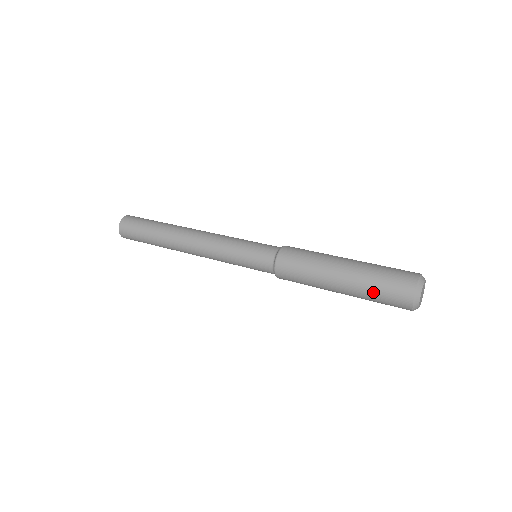
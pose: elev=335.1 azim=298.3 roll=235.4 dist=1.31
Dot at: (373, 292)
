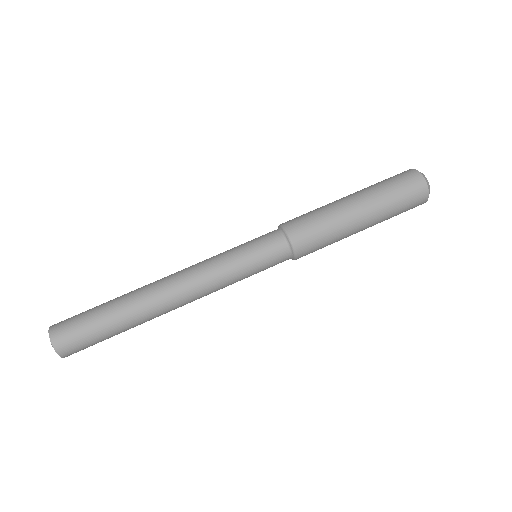
Dot at: occluded
